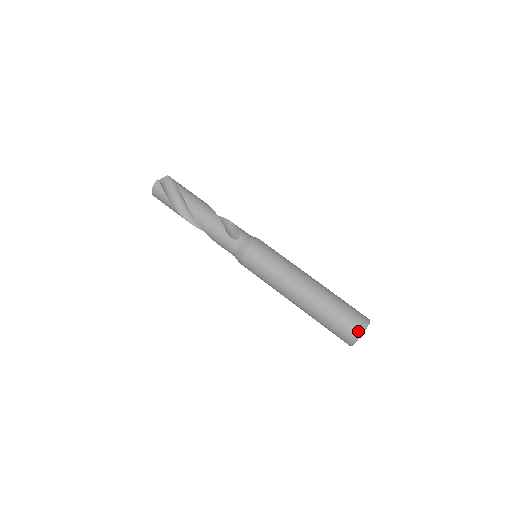
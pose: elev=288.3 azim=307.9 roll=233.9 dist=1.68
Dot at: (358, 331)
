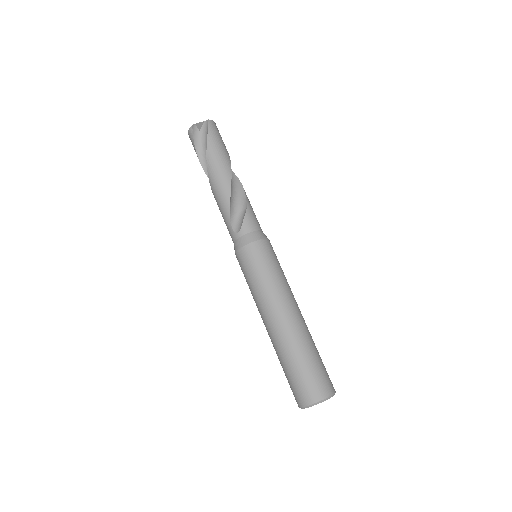
Dot at: (303, 402)
